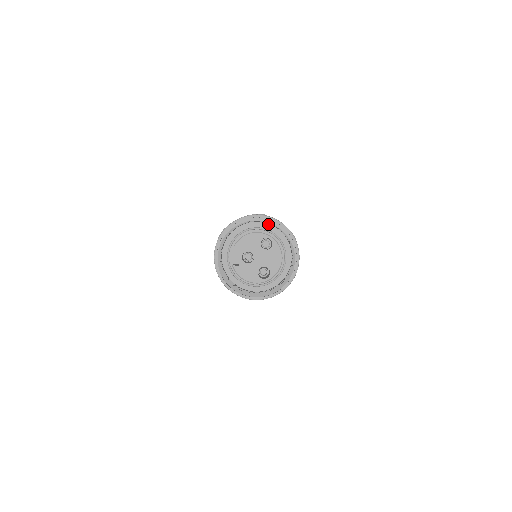
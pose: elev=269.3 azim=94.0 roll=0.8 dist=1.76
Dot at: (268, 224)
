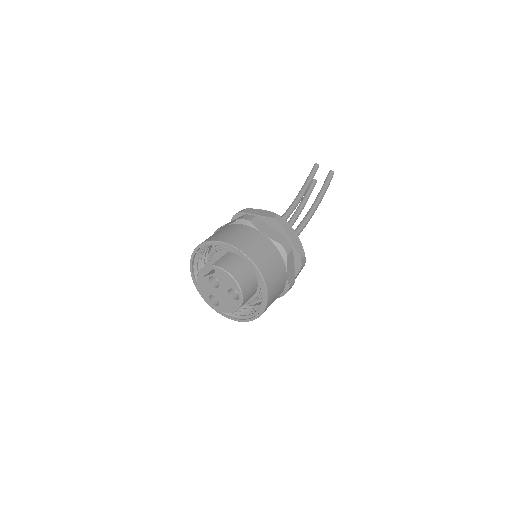
Dot at: occluded
